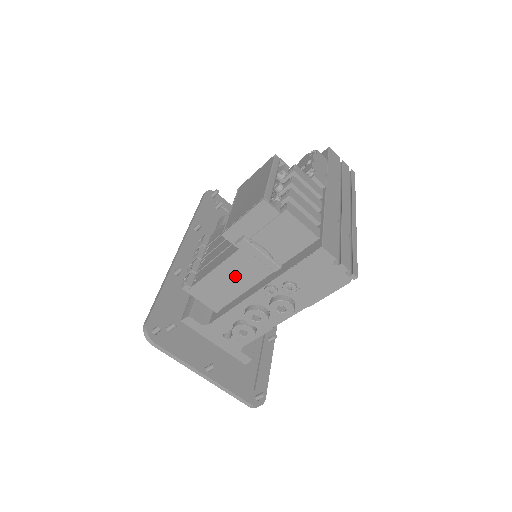
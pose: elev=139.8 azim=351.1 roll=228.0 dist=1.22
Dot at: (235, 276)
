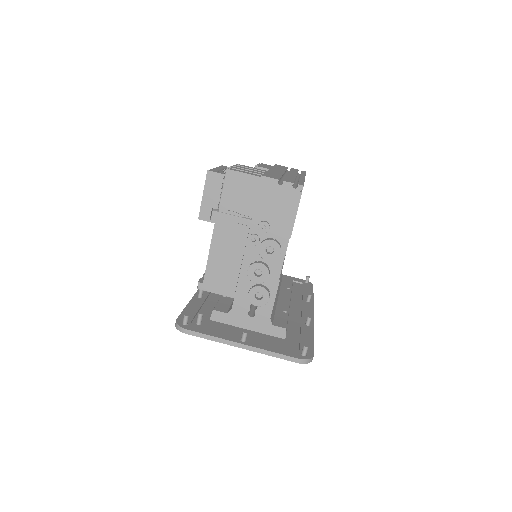
Dot at: (226, 250)
